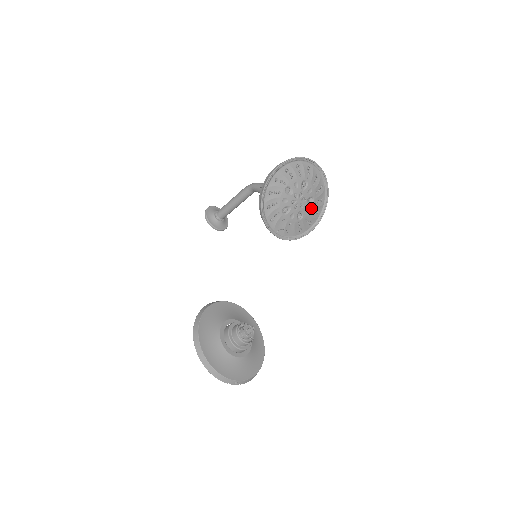
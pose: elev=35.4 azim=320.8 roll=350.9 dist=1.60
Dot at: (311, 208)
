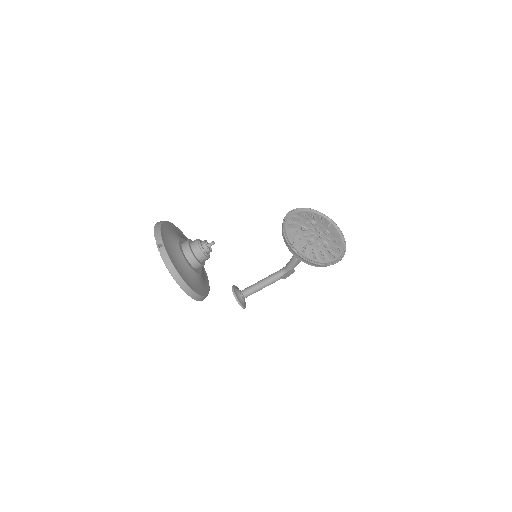
Dot at: (322, 248)
